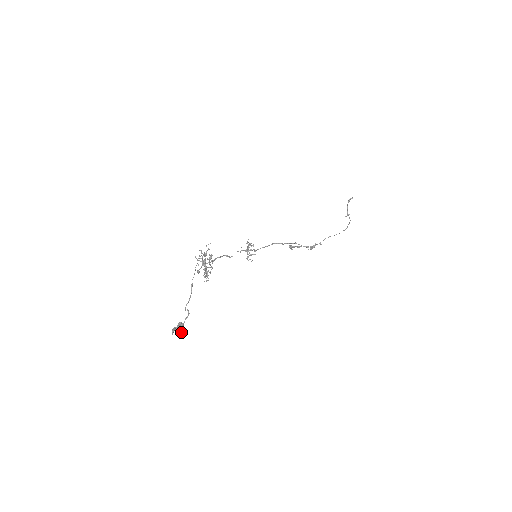
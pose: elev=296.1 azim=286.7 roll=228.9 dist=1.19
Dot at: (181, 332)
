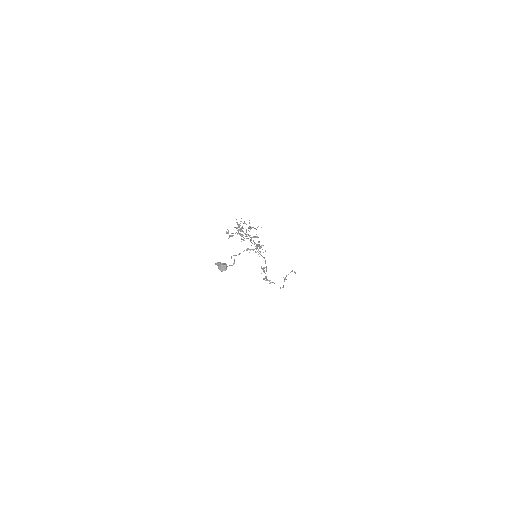
Dot at: occluded
